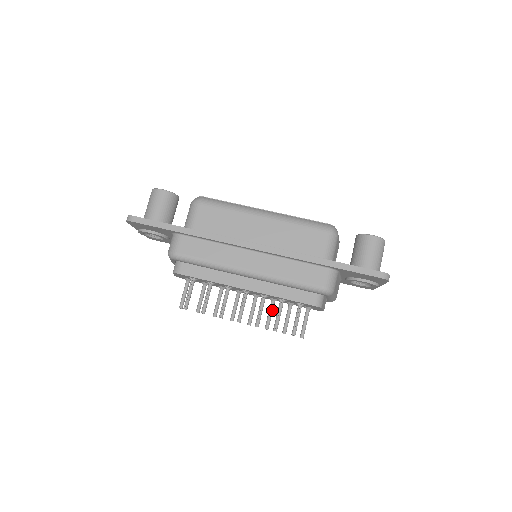
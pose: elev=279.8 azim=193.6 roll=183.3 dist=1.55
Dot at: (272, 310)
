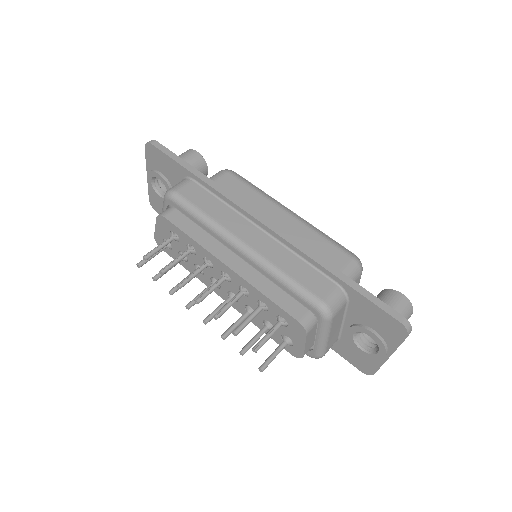
Dot at: (242, 320)
